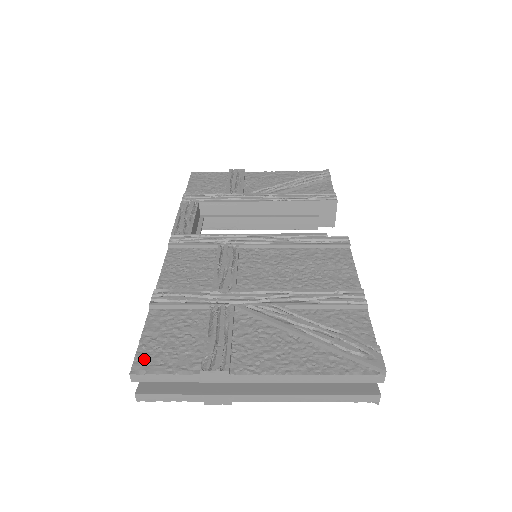
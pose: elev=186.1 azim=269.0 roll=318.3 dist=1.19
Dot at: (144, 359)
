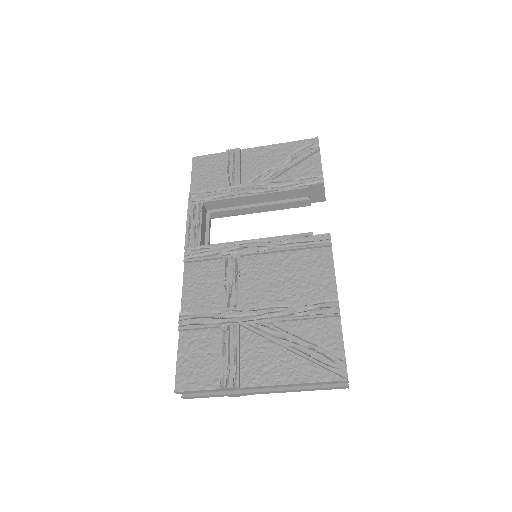
Dot at: (182, 379)
